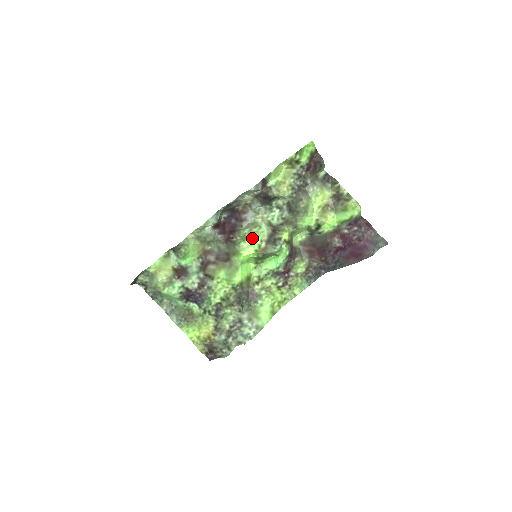
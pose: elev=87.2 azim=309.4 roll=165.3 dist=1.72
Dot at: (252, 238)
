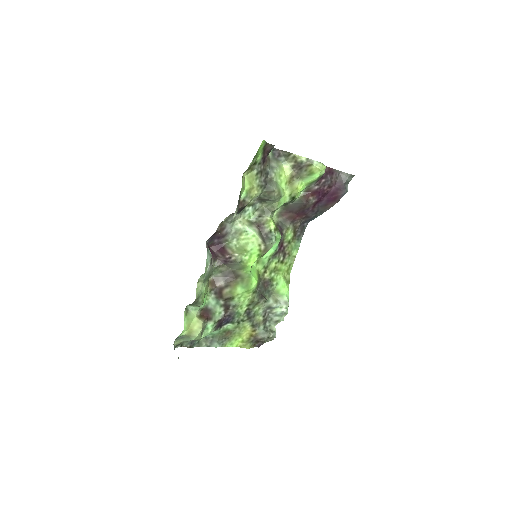
Dot at: (249, 248)
